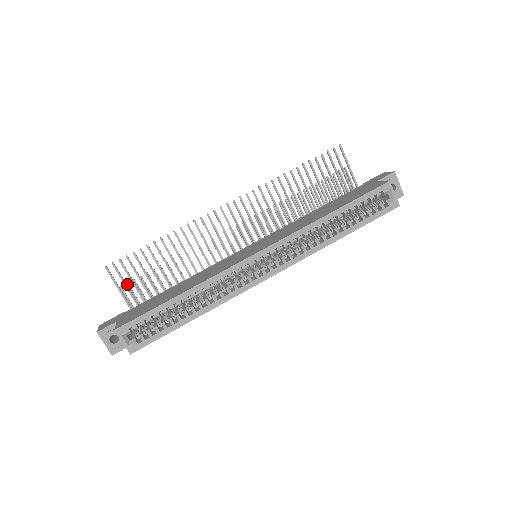
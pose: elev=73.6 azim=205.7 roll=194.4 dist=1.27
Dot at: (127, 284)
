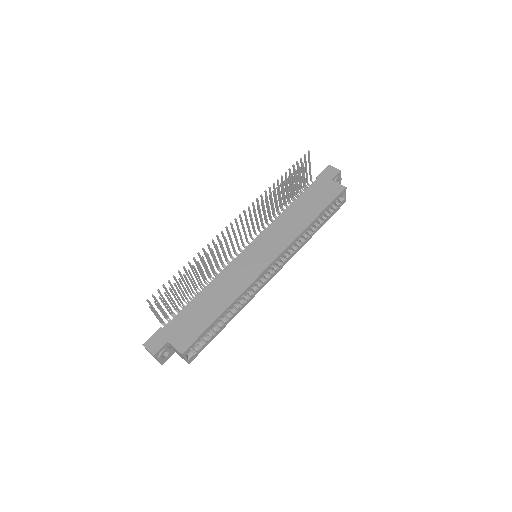
Dot at: (155, 302)
